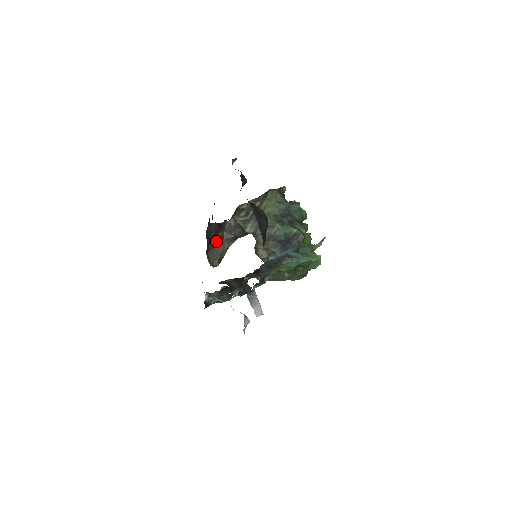
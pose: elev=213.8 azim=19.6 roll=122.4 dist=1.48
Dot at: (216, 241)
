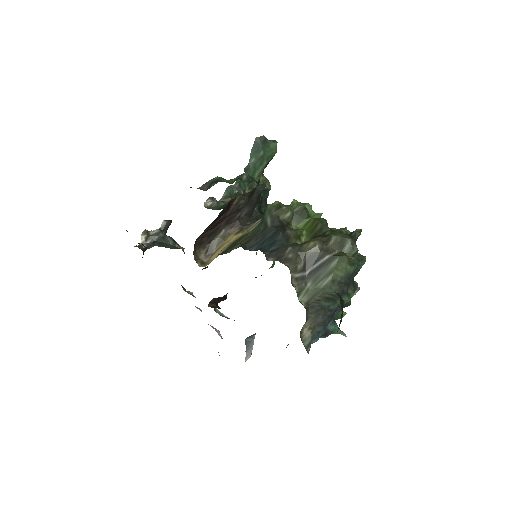
Dot at: (213, 225)
